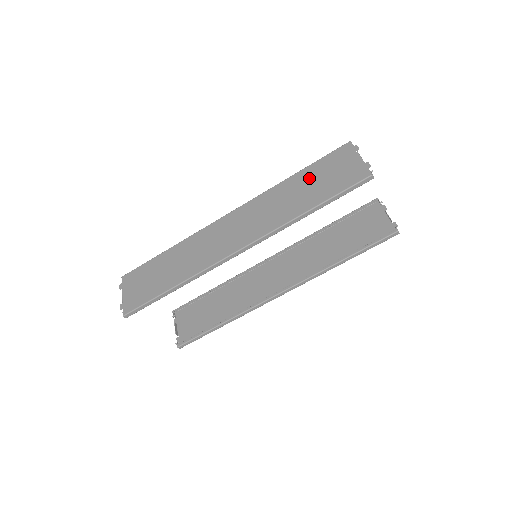
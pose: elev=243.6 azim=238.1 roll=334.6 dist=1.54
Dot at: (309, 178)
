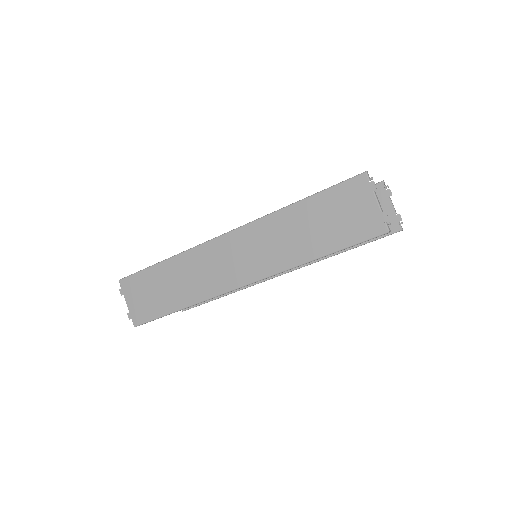
Dot at: (317, 213)
